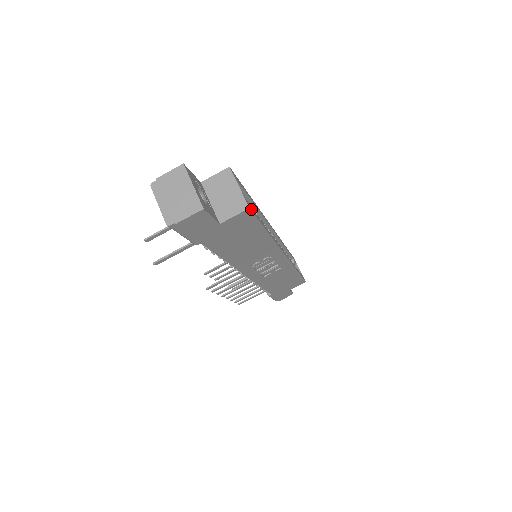
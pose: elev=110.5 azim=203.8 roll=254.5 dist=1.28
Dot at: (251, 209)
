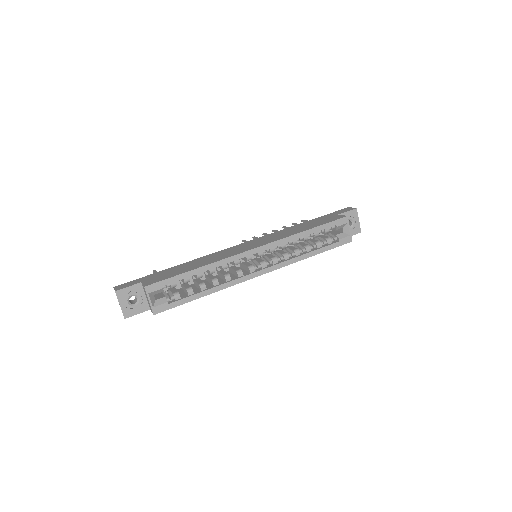
Dot at: (161, 310)
